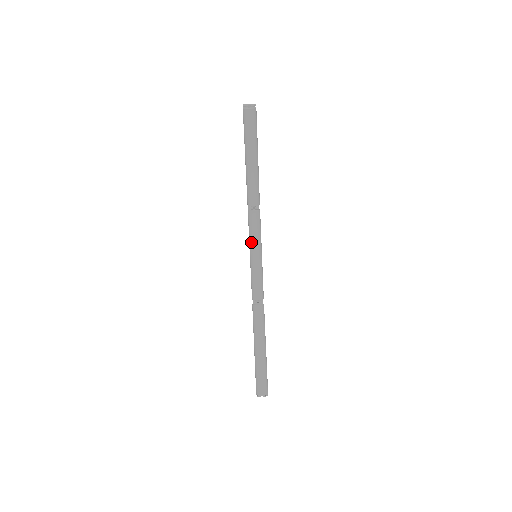
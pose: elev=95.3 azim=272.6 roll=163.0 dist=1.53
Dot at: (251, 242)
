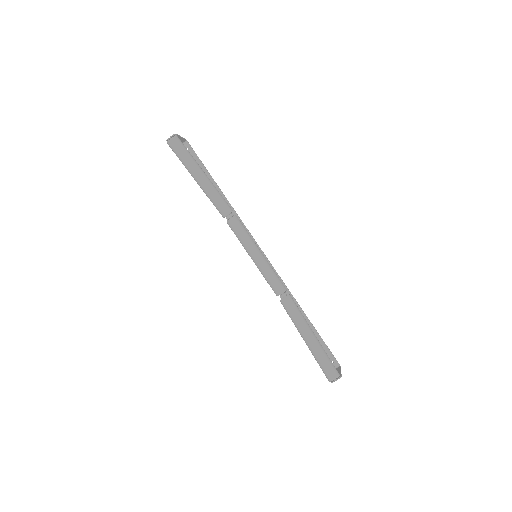
Dot at: (244, 246)
